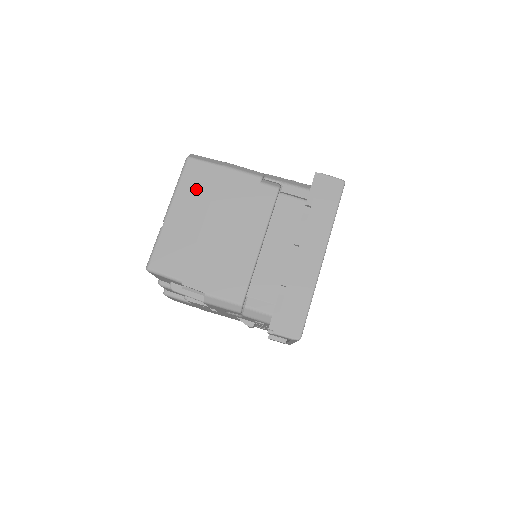
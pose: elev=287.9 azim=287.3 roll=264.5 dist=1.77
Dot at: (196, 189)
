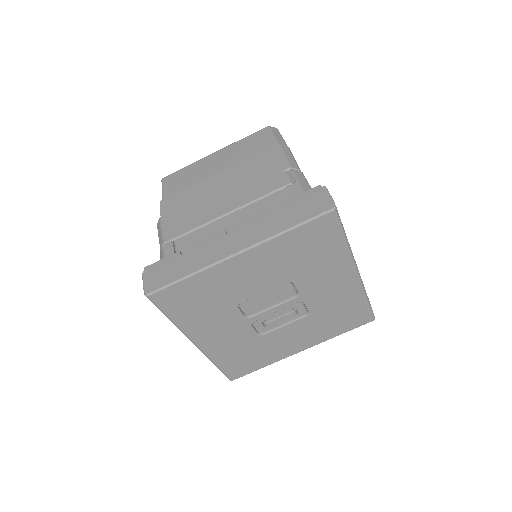
Dot at: (244, 149)
